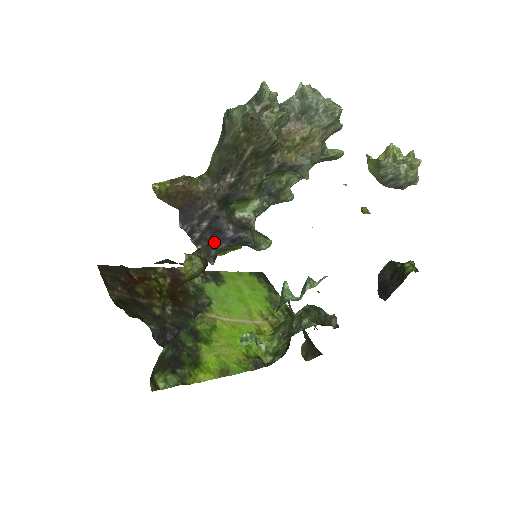
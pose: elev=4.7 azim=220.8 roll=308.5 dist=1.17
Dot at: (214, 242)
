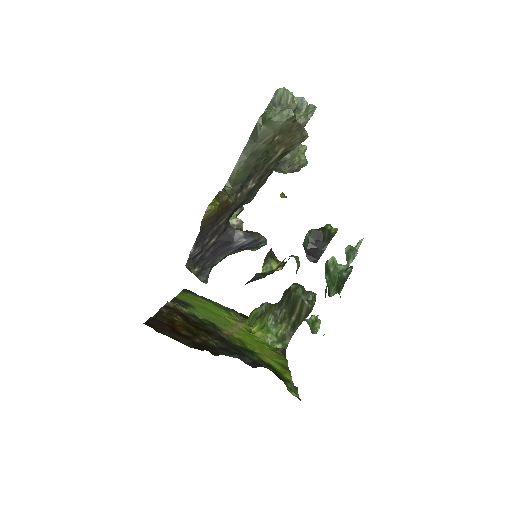
Dot at: (213, 258)
